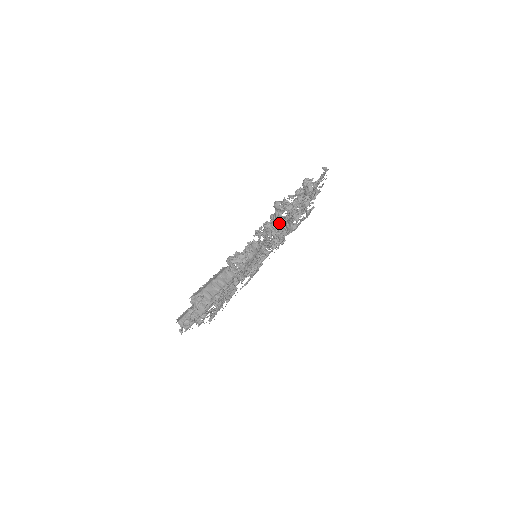
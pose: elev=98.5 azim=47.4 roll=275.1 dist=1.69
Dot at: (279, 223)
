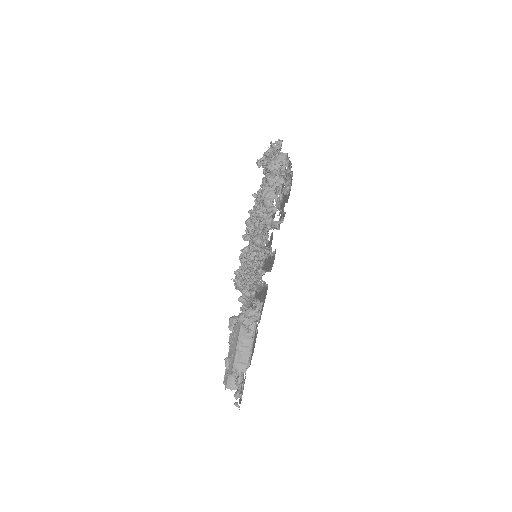
Dot at: occluded
